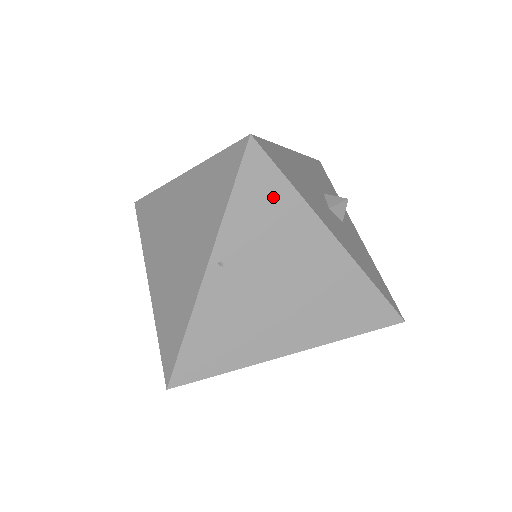
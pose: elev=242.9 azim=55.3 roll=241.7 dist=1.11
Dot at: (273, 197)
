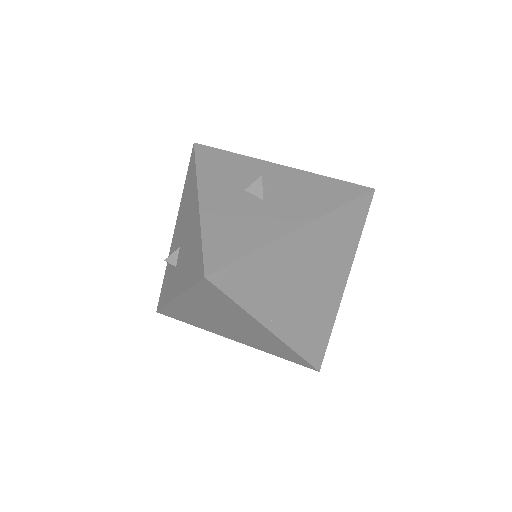
Dot at: (252, 271)
